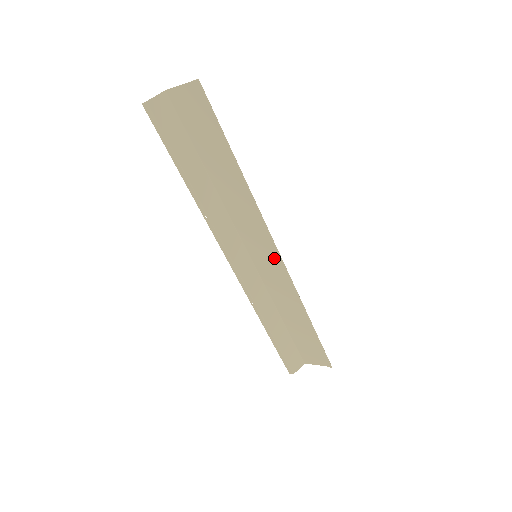
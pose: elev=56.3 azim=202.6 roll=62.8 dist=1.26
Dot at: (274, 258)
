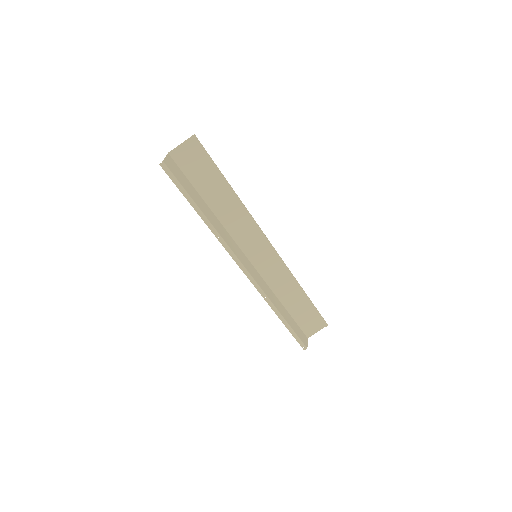
Dot at: (268, 251)
